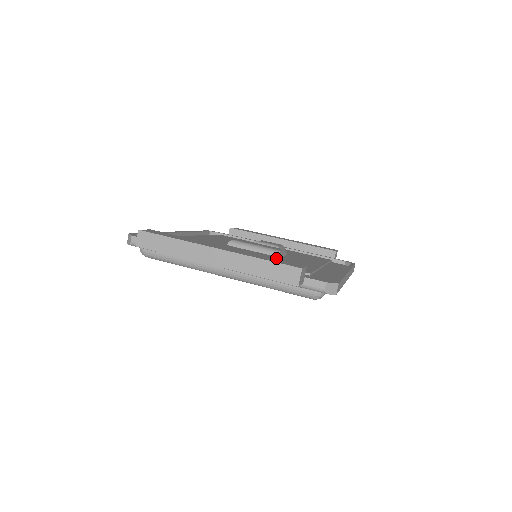
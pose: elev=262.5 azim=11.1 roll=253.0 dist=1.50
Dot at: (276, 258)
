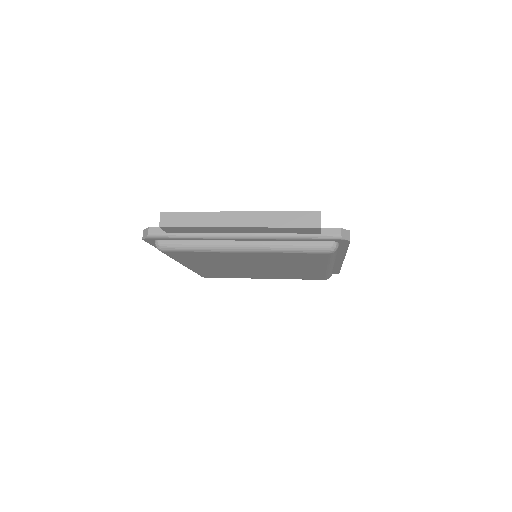
Dot at: occluded
